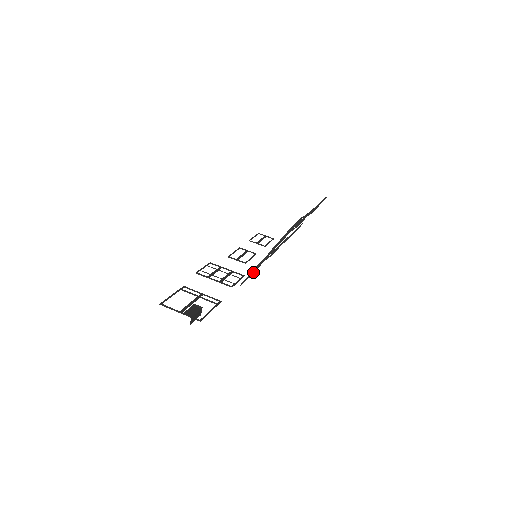
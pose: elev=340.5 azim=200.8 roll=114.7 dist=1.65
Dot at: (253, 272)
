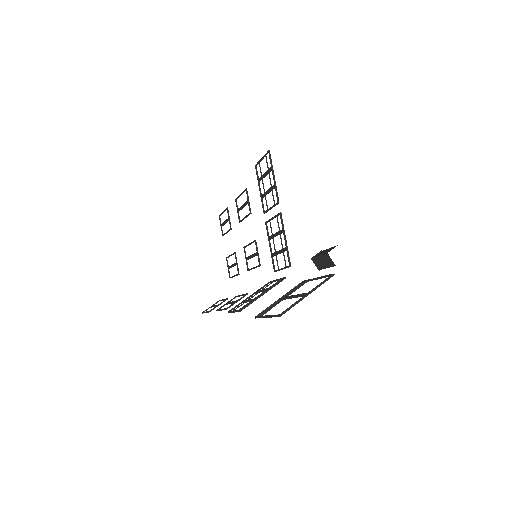
Dot at: (279, 252)
